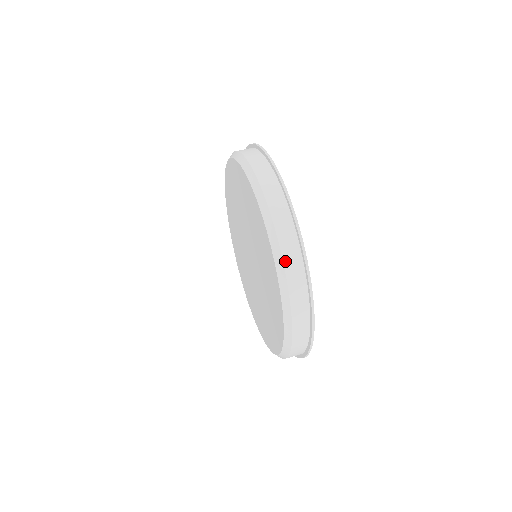
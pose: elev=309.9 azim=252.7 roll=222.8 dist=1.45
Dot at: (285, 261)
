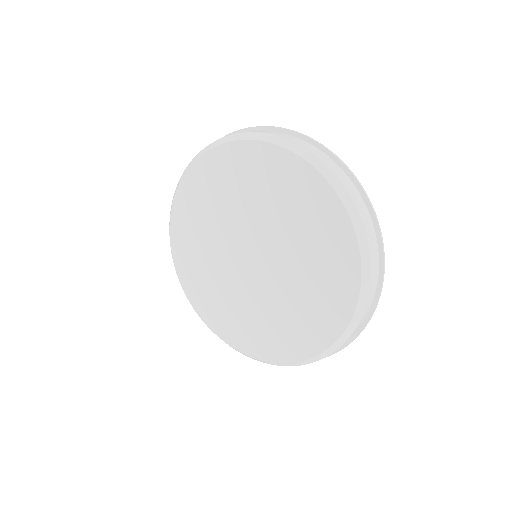
Dot at: (241, 133)
